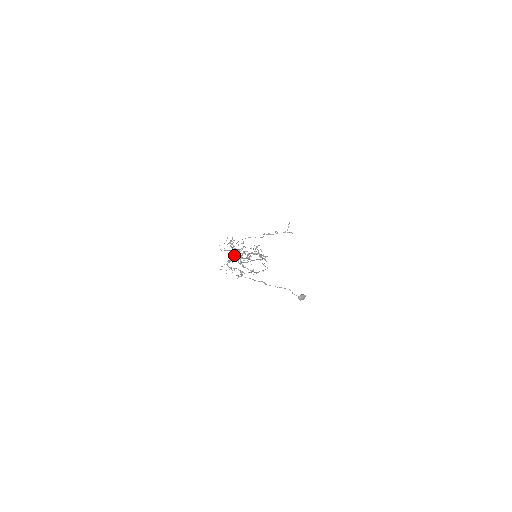
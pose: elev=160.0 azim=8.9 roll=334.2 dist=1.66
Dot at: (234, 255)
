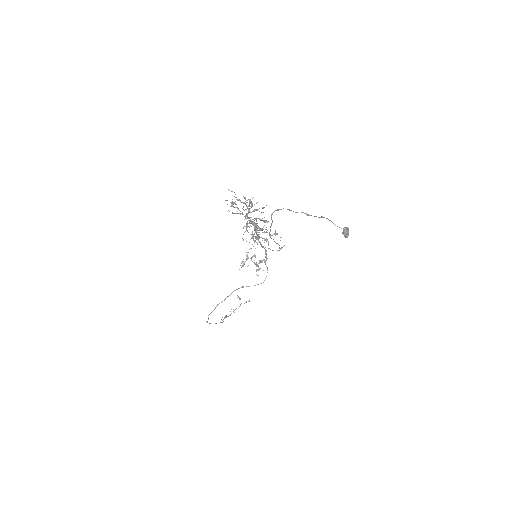
Dot at: (247, 215)
